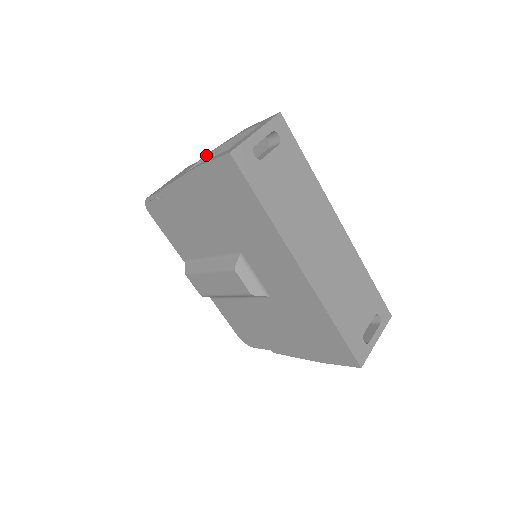
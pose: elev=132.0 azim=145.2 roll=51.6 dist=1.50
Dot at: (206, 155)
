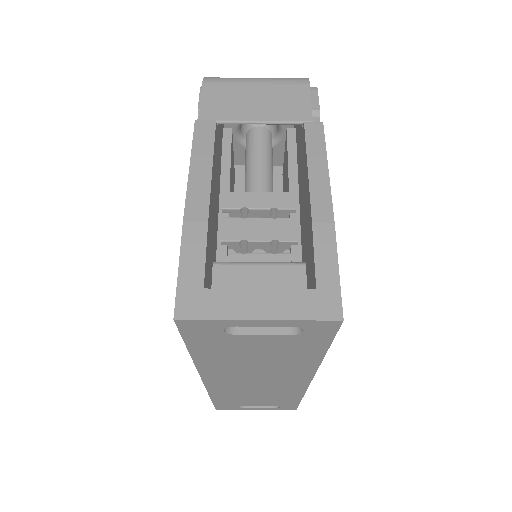
Dot at: (305, 137)
